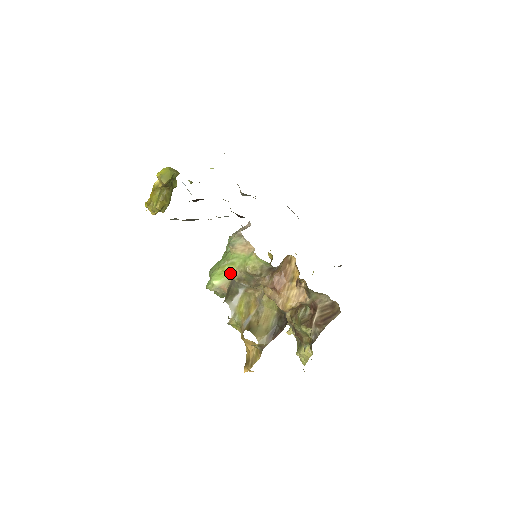
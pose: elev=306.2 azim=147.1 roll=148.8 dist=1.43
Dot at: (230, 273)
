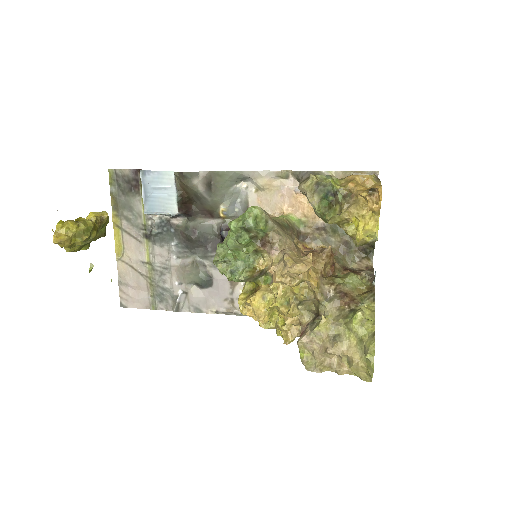
Dot at: occluded
